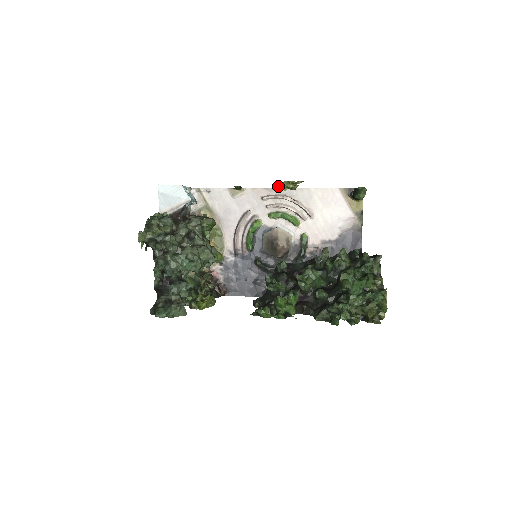
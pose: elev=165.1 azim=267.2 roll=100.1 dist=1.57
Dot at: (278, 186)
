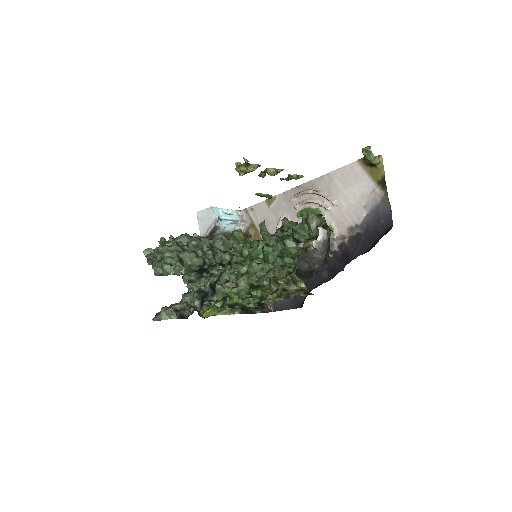
Dot at: occluded
